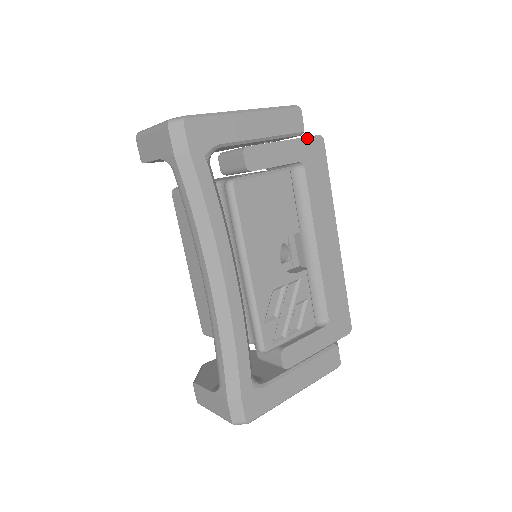
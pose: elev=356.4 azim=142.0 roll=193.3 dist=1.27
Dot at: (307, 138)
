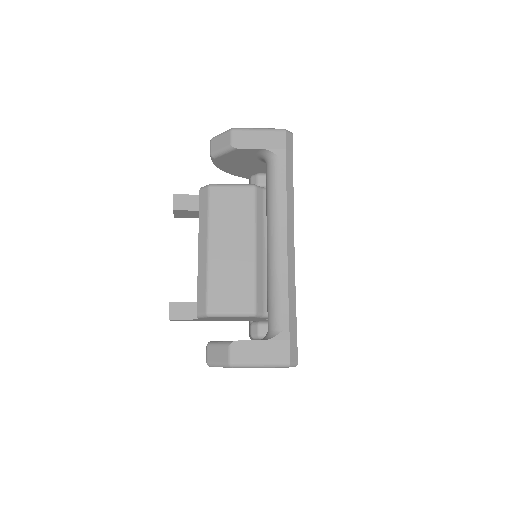
Dot at: occluded
